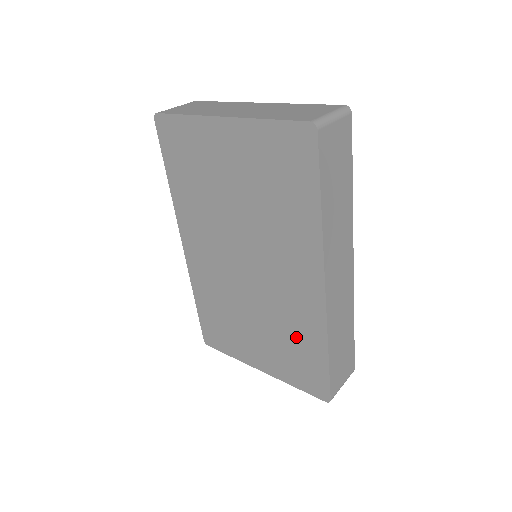
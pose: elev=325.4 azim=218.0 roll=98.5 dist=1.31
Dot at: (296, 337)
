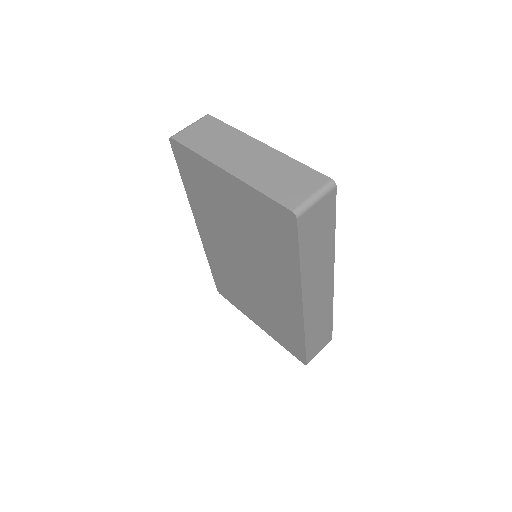
Dot at: (283, 322)
